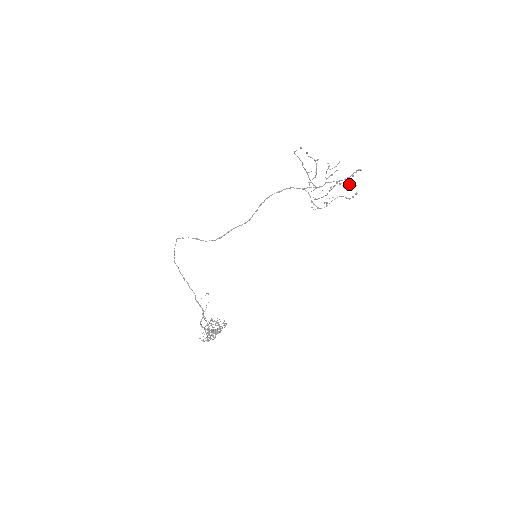
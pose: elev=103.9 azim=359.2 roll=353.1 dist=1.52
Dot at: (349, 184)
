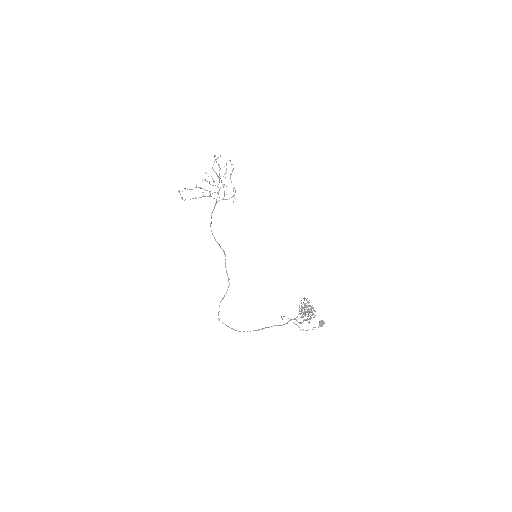
Dot at: occluded
